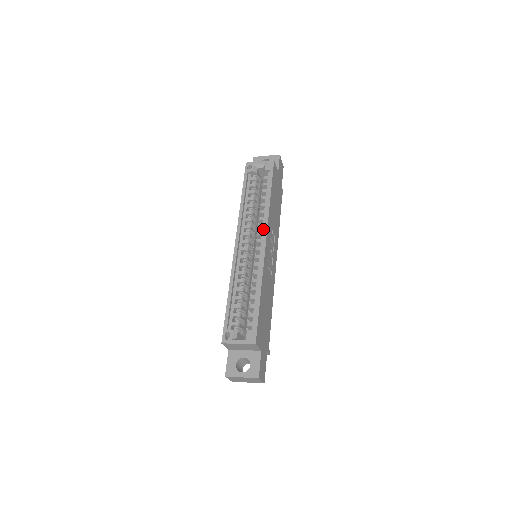
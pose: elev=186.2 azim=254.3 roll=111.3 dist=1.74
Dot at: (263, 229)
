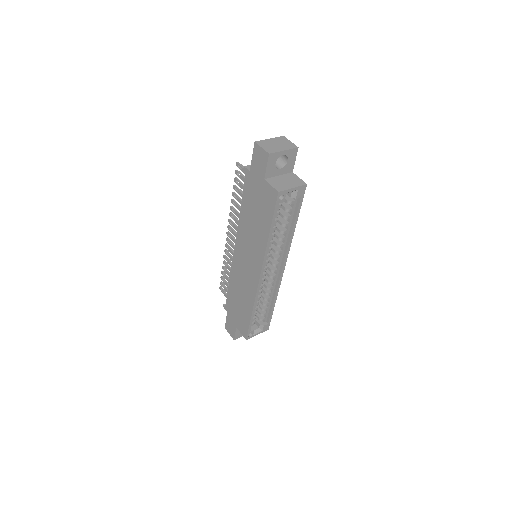
Dot at: (282, 255)
